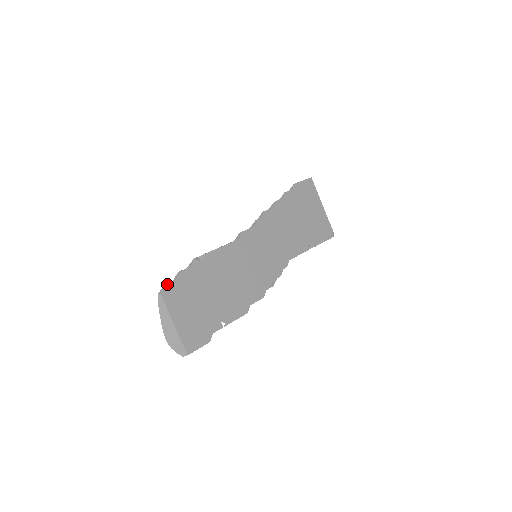
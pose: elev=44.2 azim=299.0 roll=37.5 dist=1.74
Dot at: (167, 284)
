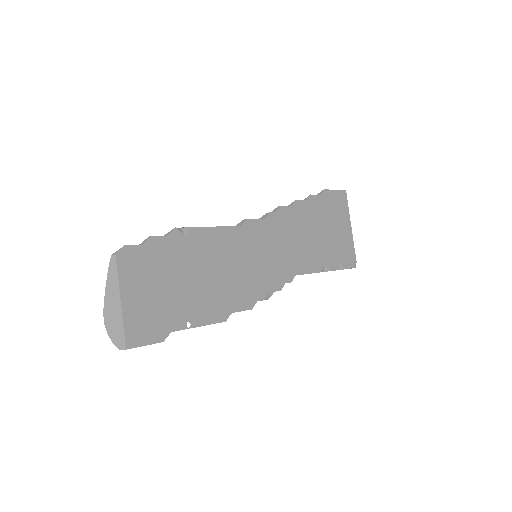
Dot at: (129, 246)
